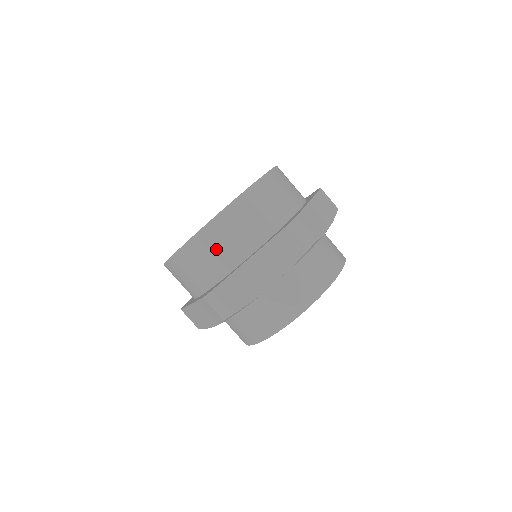
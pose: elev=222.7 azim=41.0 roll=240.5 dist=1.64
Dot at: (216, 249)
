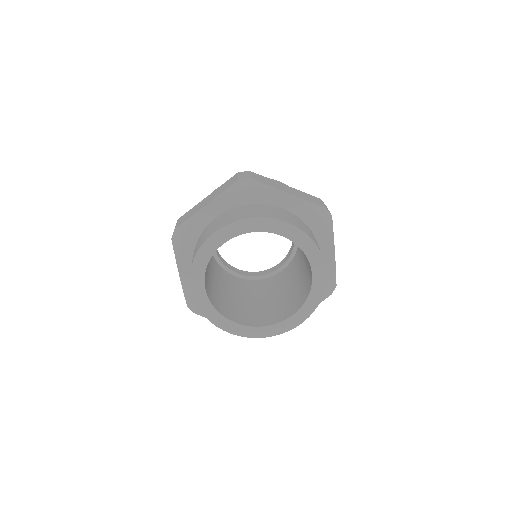
Dot at: occluded
